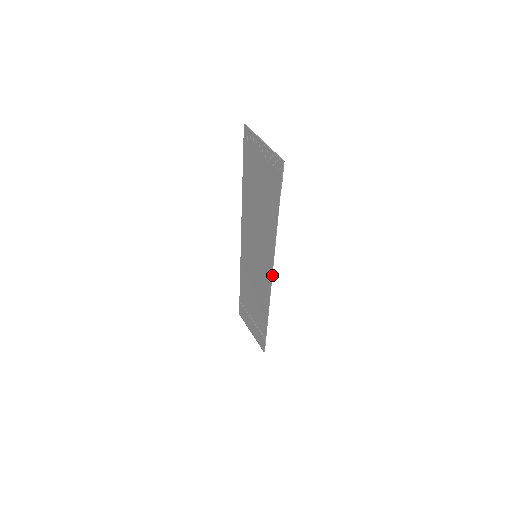
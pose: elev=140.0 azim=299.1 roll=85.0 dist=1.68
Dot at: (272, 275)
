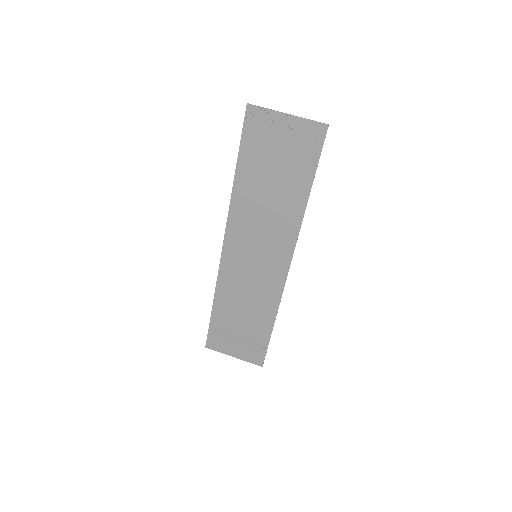
Dot at: (290, 264)
